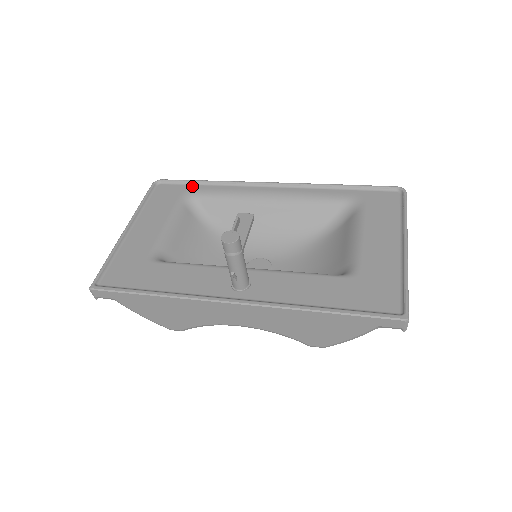
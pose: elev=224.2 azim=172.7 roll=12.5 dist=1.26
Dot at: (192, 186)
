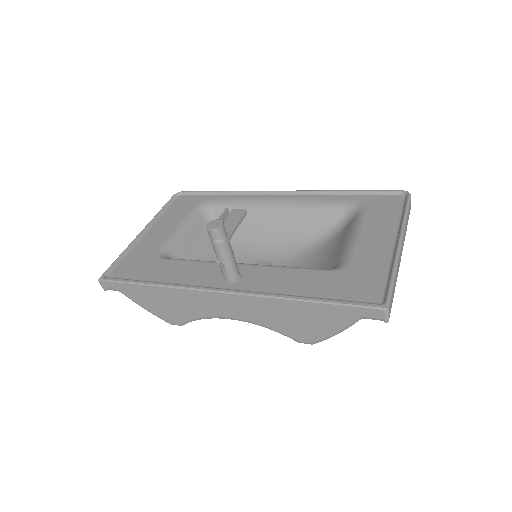
Dot at: (208, 196)
